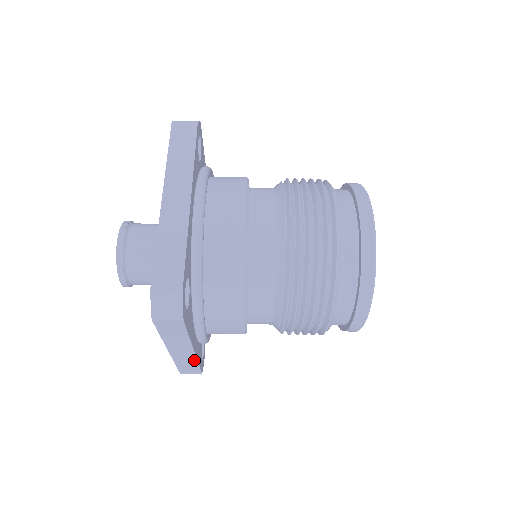
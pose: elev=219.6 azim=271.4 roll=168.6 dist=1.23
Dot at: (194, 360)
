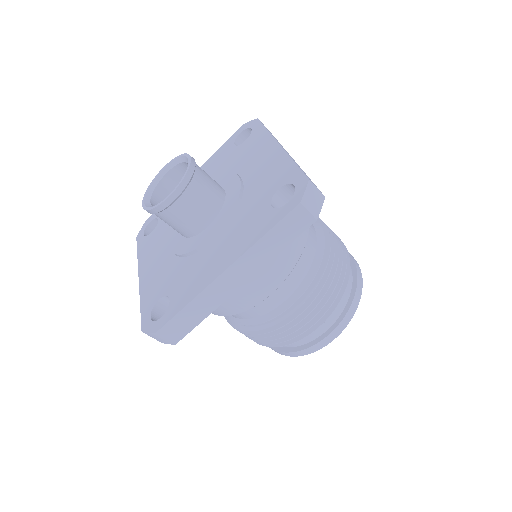
Dot at: (216, 305)
